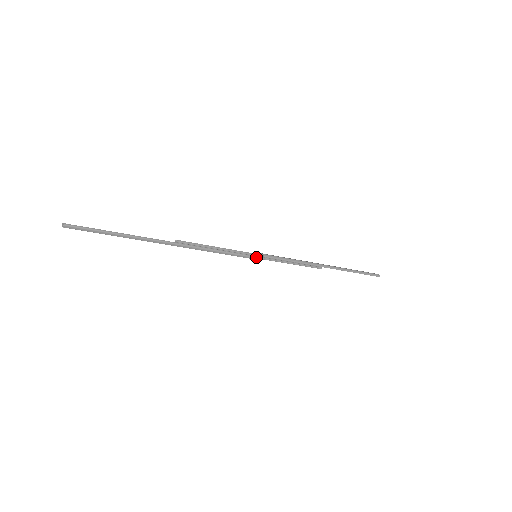
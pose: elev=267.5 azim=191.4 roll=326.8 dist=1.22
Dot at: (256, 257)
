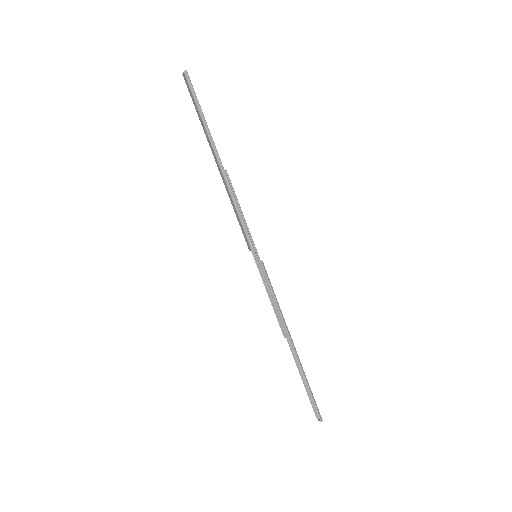
Dot at: (256, 255)
